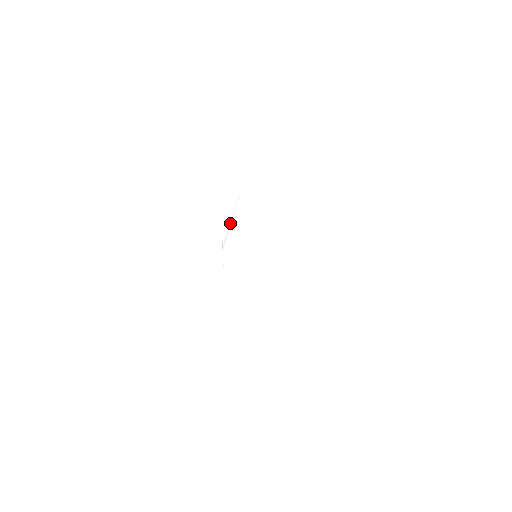
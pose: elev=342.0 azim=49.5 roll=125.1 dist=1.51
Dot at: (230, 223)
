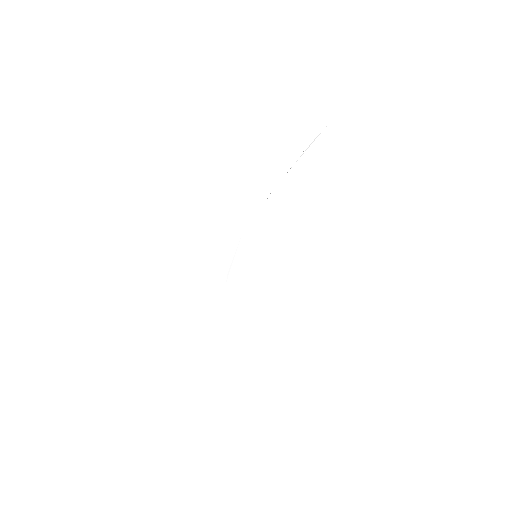
Dot at: (233, 258)
